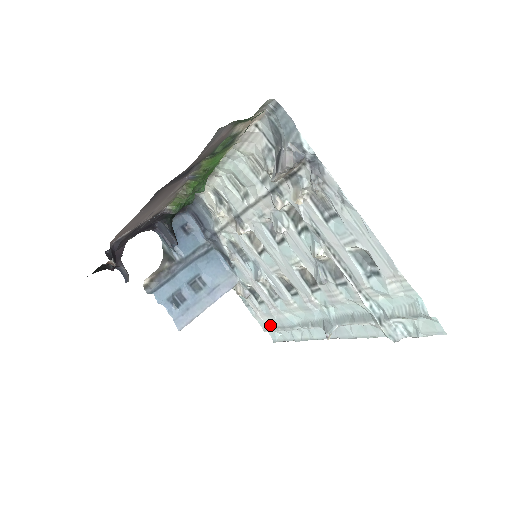
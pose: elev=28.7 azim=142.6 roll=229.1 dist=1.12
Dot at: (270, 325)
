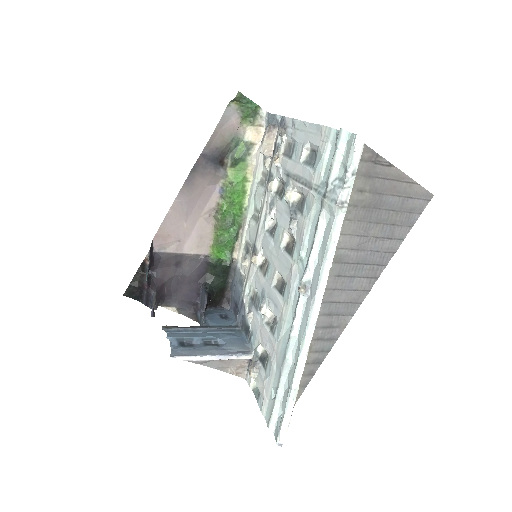
Dot at: (272, 399)
